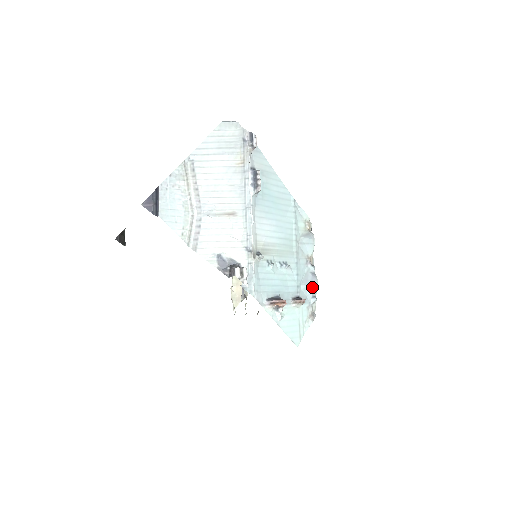
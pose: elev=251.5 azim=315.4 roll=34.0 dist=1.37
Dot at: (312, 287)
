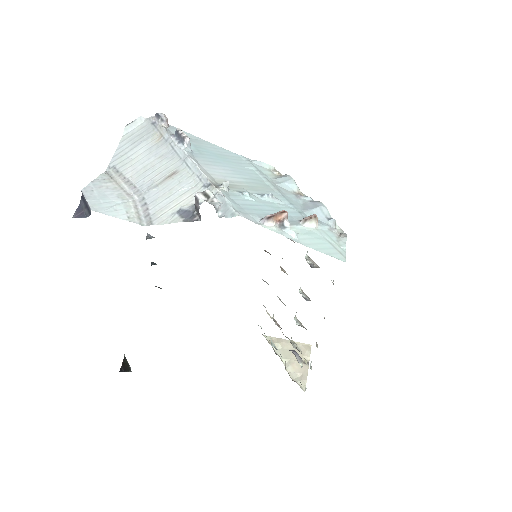
Dot at: (319, 209)
